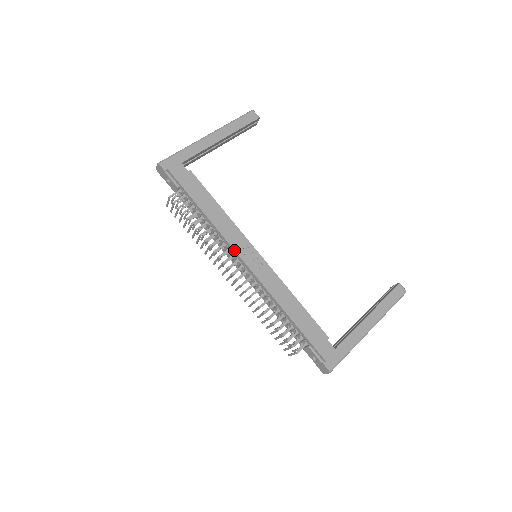
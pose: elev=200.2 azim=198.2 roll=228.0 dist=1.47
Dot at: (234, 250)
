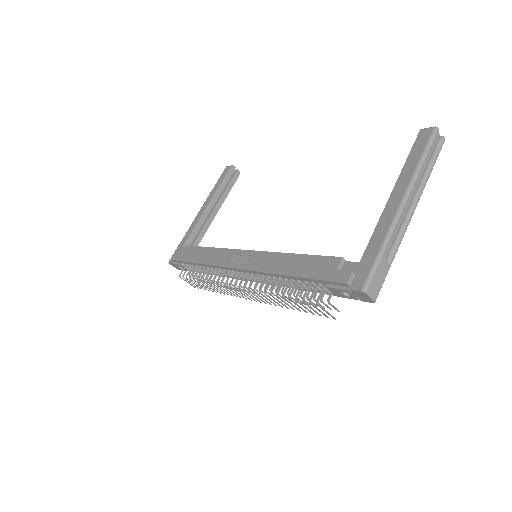
Dot at: (225, 267)
